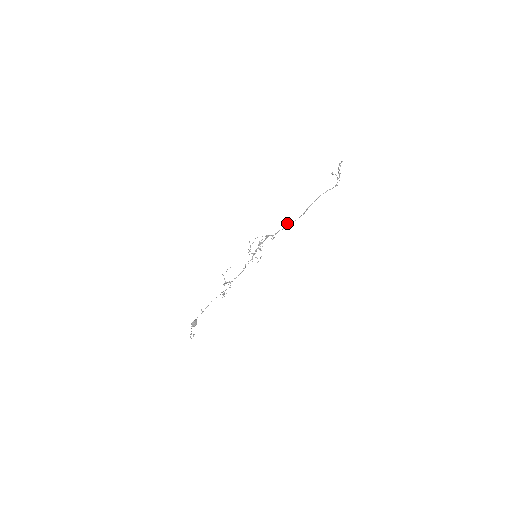
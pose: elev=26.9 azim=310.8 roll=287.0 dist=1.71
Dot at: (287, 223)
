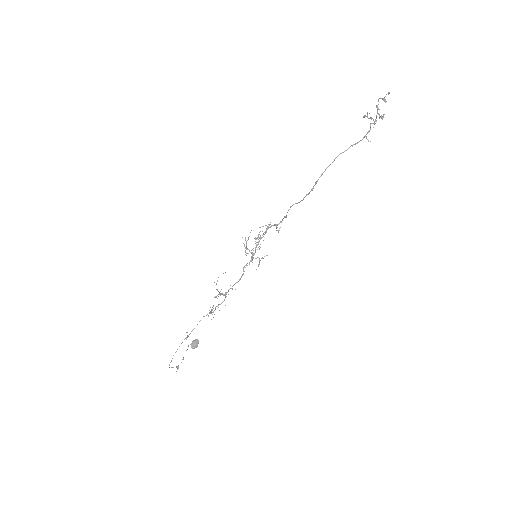
Dot at: (290, 206)
